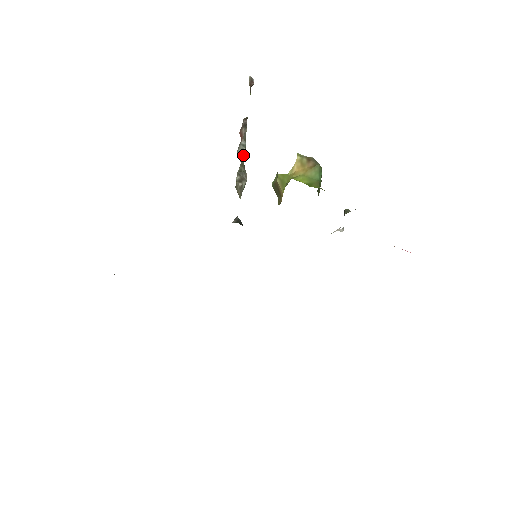
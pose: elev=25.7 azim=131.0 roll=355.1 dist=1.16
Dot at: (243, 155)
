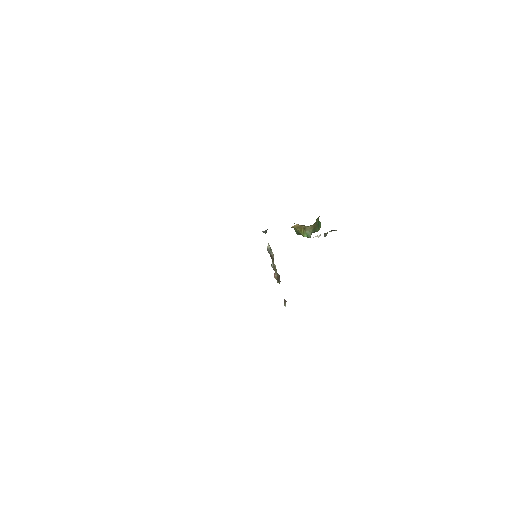
Dot at: (274, 264)
